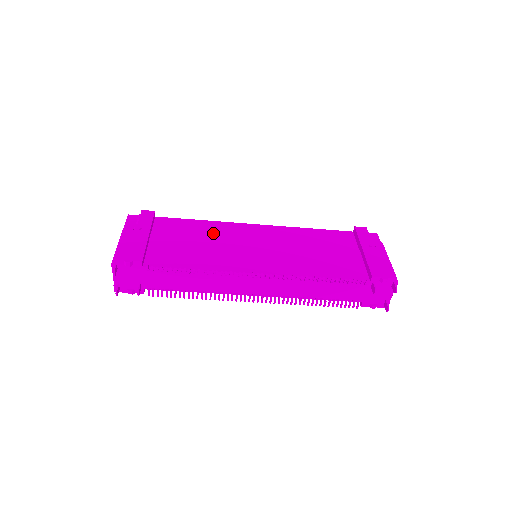
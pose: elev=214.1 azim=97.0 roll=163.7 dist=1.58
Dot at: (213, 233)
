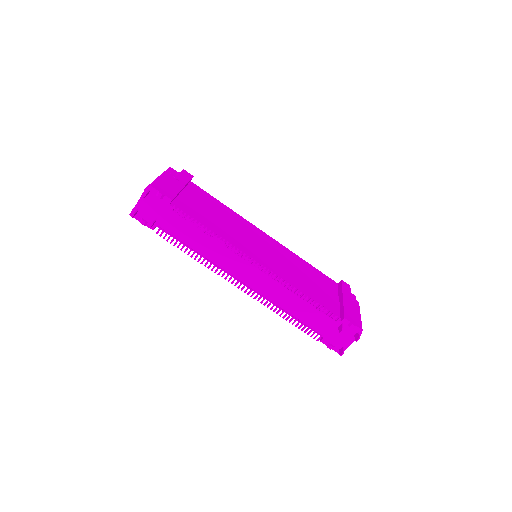
Dot at: (232, 219)
